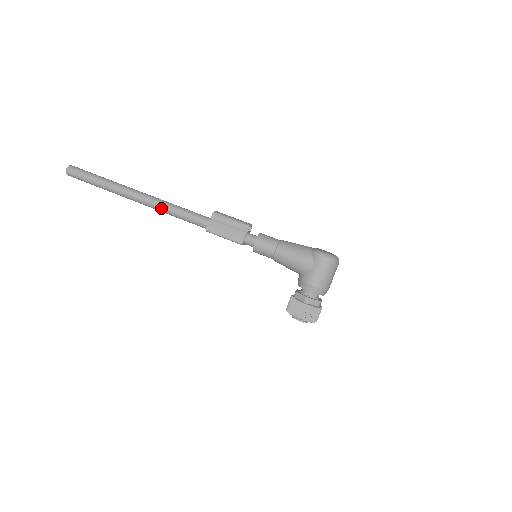
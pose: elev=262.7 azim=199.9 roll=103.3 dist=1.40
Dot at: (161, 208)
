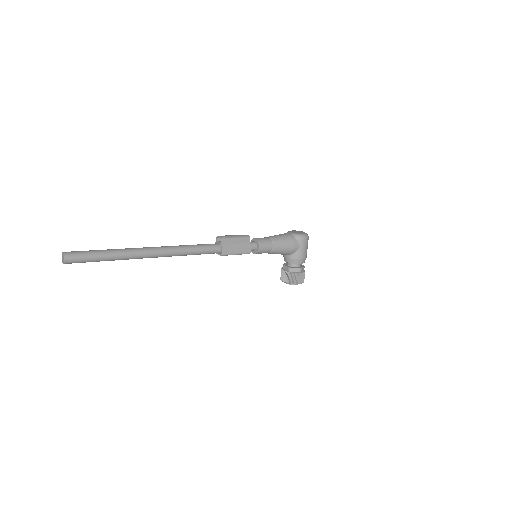
Dot at: (177, 254)
